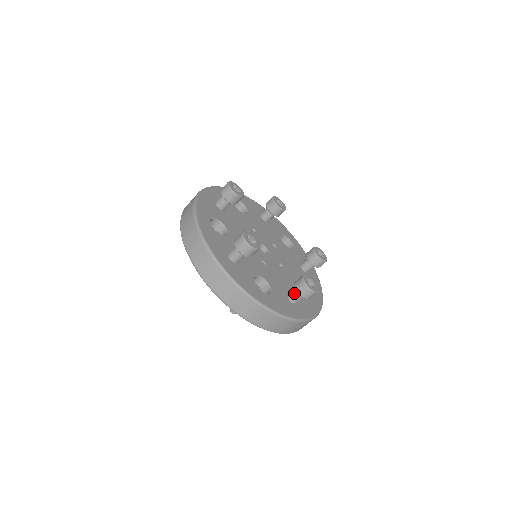
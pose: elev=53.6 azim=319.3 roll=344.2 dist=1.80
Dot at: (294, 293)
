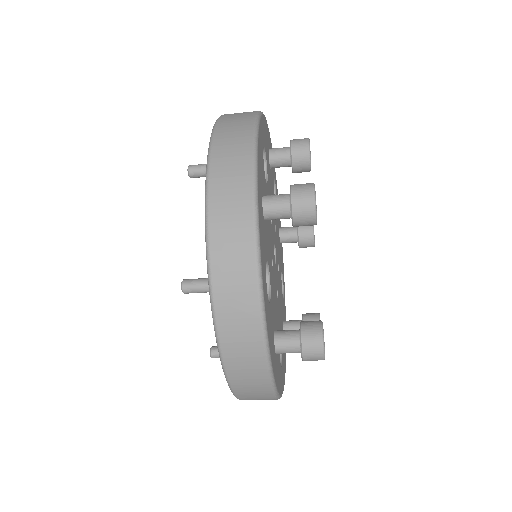
Dot at: (290, 334)
